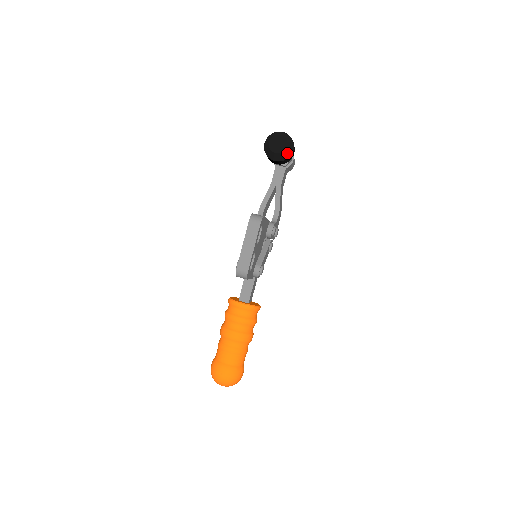
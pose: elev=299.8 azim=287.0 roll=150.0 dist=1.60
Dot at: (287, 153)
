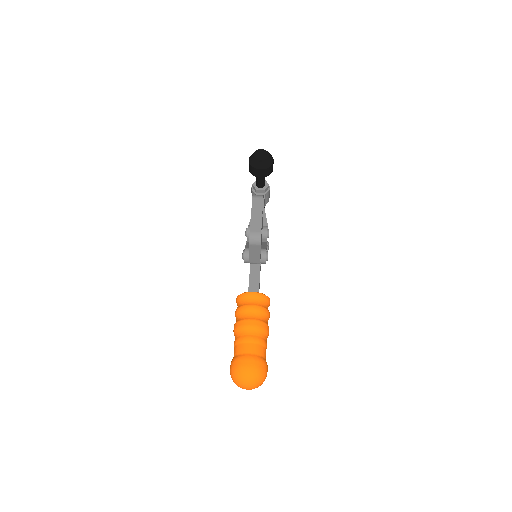
Dot at: (270, 161)
